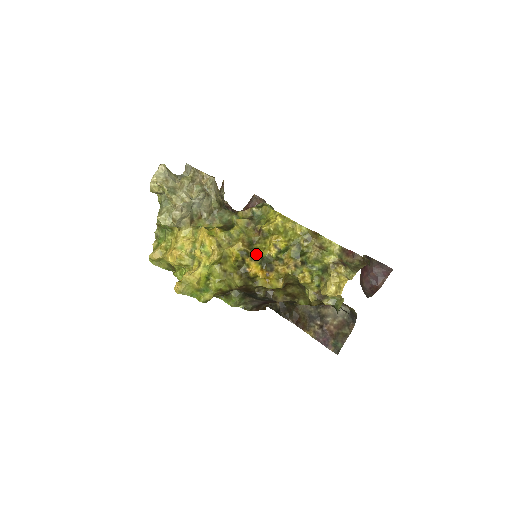
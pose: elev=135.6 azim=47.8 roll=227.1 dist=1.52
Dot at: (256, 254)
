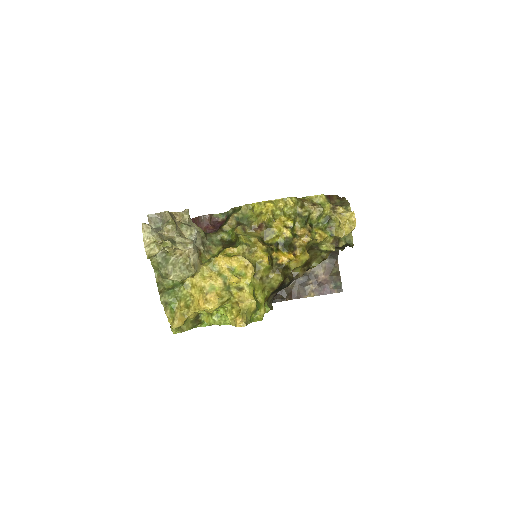
Dot at: (275, 245)
